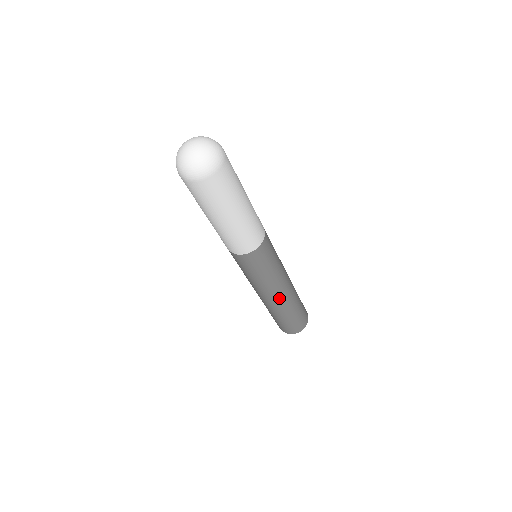
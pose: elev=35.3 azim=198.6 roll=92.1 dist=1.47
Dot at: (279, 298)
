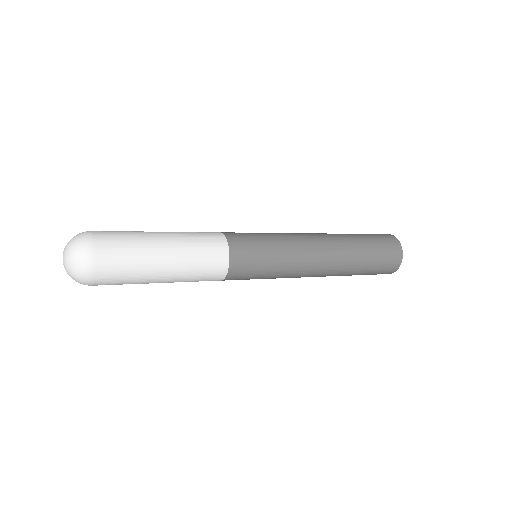
Dot at: (325, 263)
